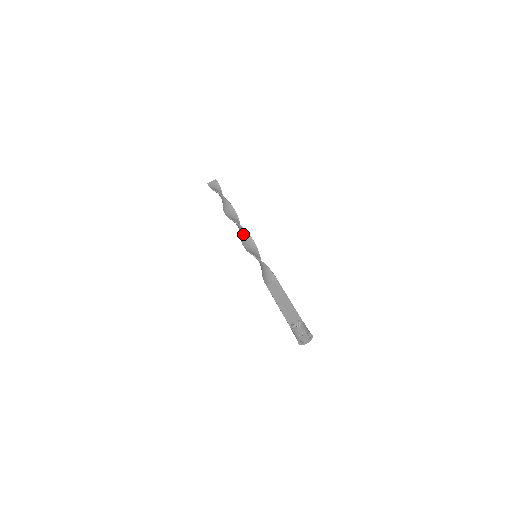
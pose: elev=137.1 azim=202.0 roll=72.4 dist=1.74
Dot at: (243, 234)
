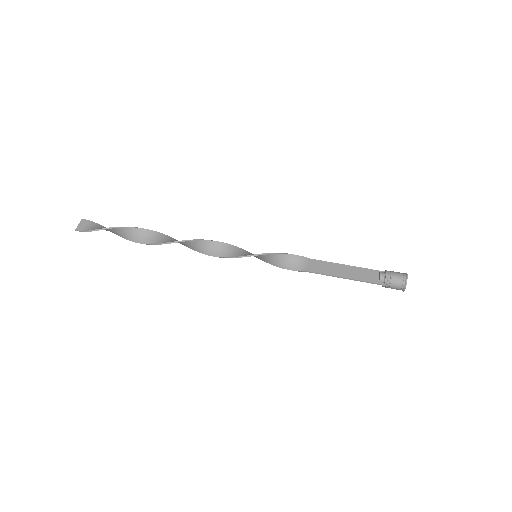
Dot at: (211, 247)
